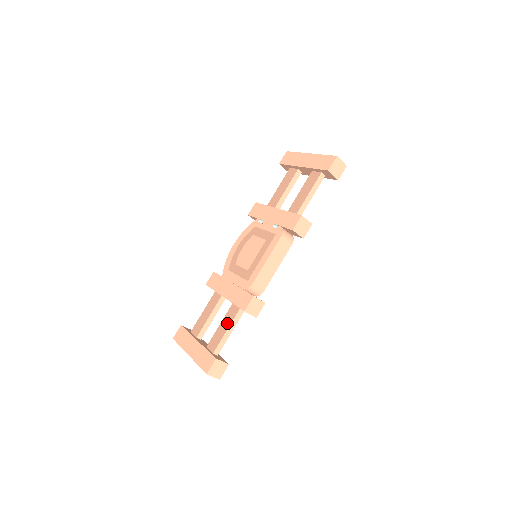
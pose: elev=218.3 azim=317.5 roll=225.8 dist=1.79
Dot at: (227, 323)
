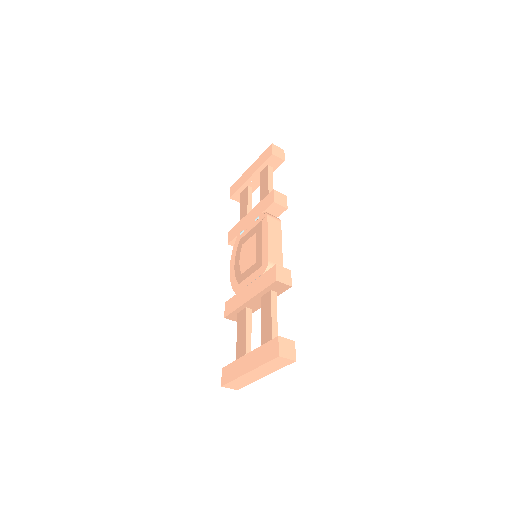
Dot at: (267, 312)
